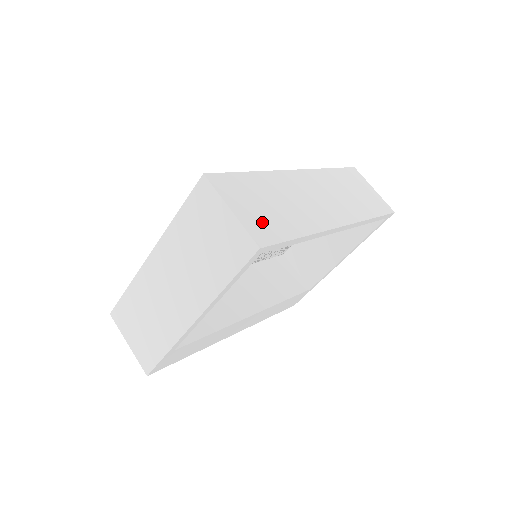
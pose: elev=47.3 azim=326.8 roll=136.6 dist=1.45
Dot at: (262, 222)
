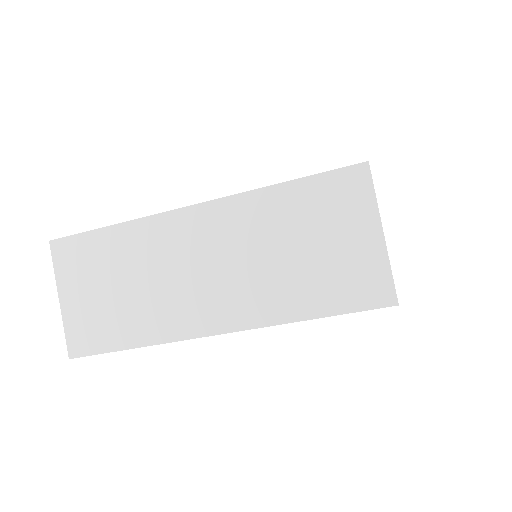
Dot at: occluded
